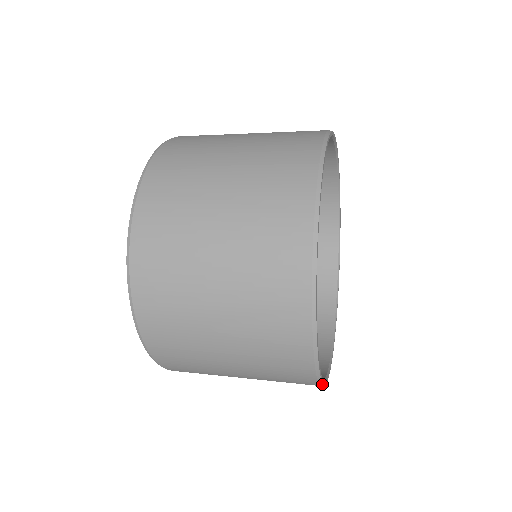
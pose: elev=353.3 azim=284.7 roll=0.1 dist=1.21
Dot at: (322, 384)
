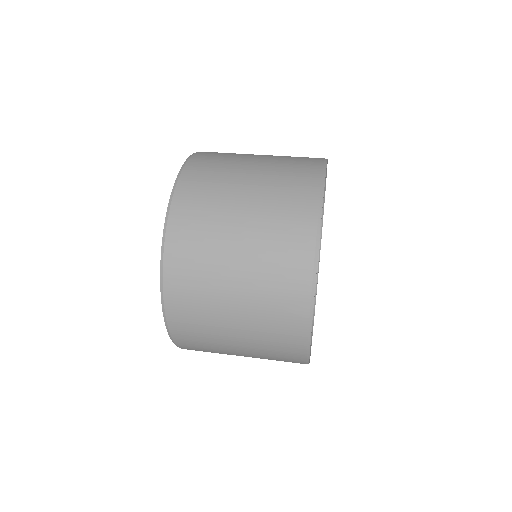
Dot at: (309, 351)
